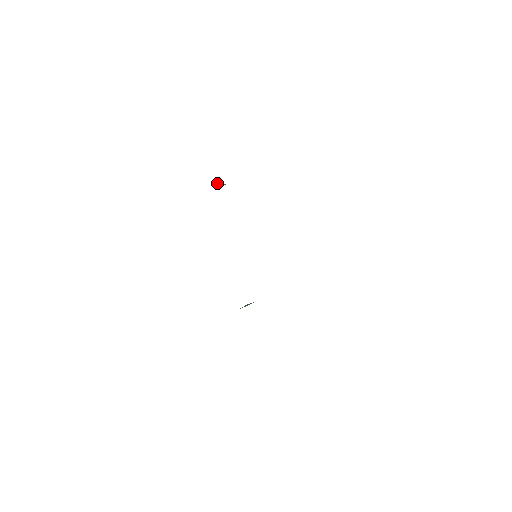
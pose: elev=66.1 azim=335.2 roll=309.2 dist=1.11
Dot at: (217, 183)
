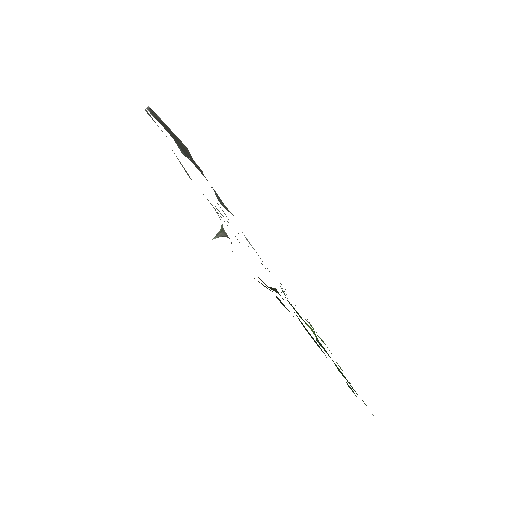
Dot at: occluded
